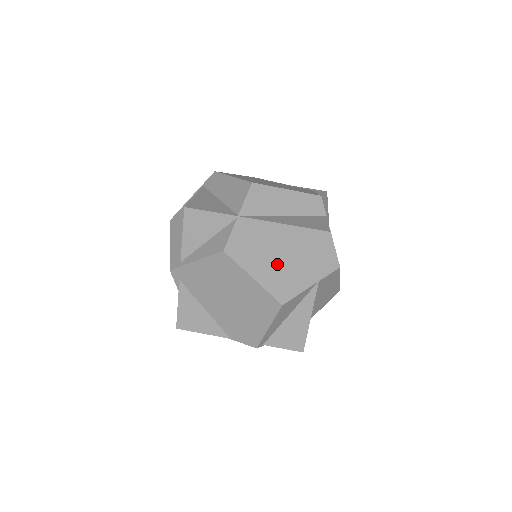
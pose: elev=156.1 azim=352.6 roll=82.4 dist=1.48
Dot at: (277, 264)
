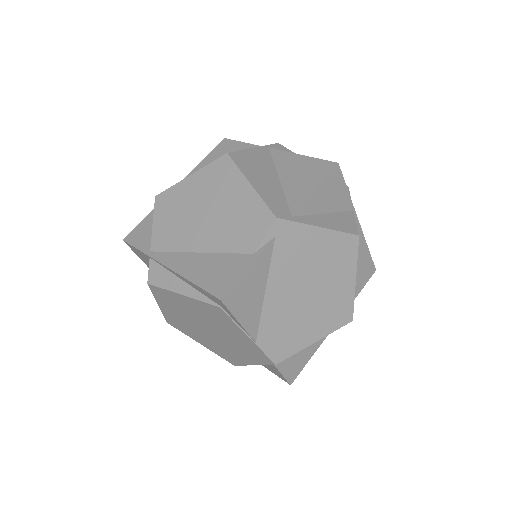
Dot at: occluded
